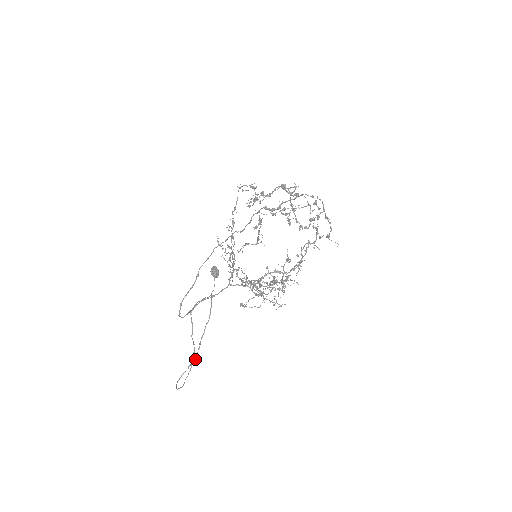
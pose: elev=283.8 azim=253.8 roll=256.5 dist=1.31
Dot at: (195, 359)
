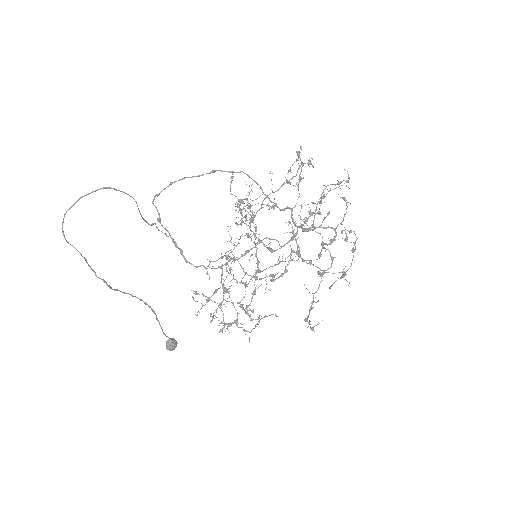
Dot at: (93, 270)
